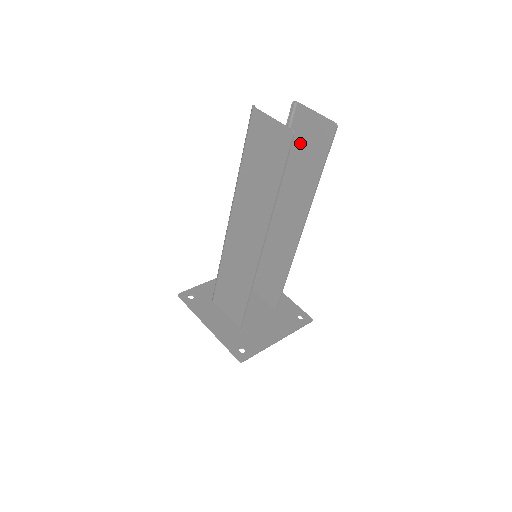
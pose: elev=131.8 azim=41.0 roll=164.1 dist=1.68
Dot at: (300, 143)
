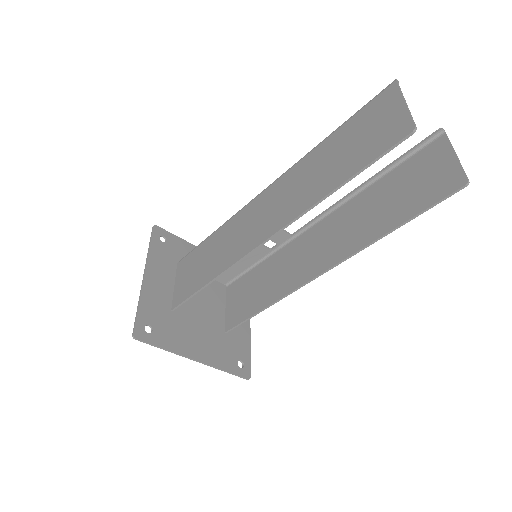
Dot at: (408, 178)
